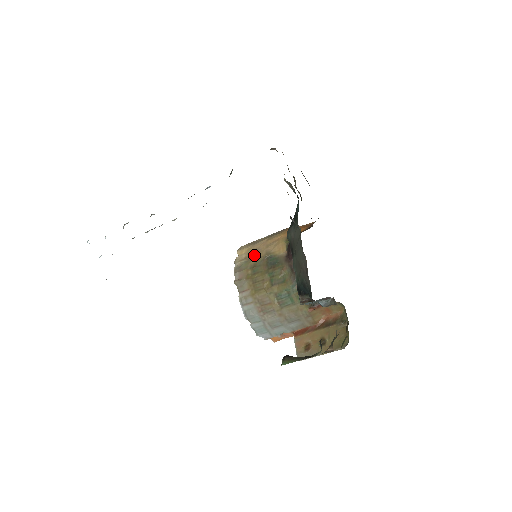
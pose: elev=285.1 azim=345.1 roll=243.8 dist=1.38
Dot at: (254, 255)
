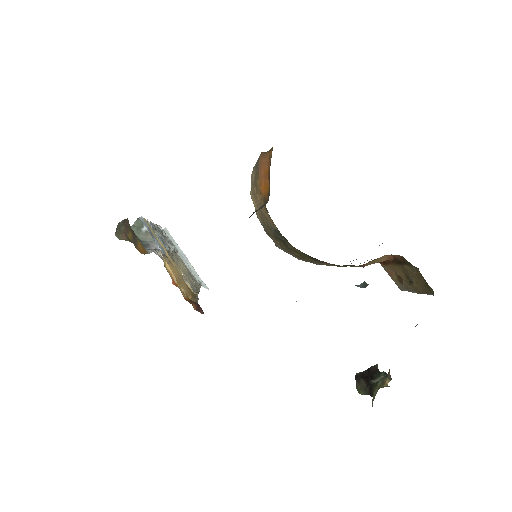
Dot at: (262, 218)
